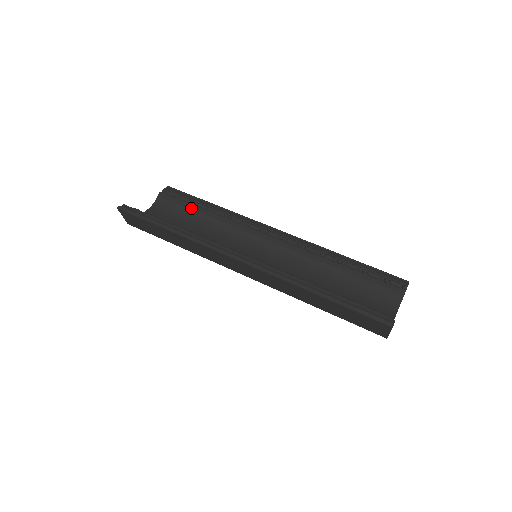
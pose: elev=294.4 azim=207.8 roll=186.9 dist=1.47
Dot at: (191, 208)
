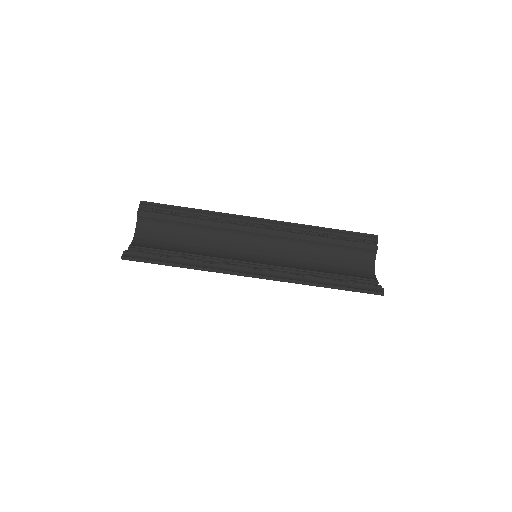
Dot at: (176, 221)
